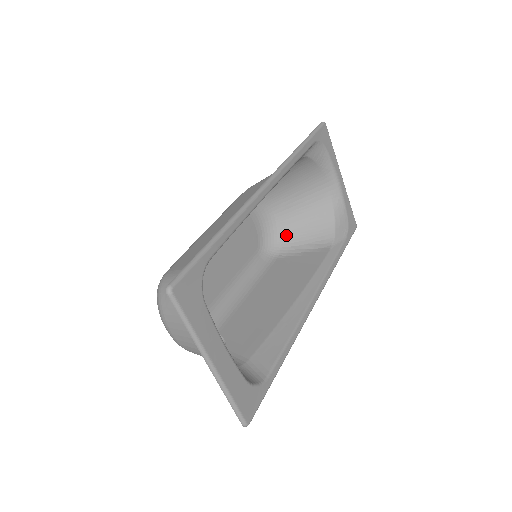
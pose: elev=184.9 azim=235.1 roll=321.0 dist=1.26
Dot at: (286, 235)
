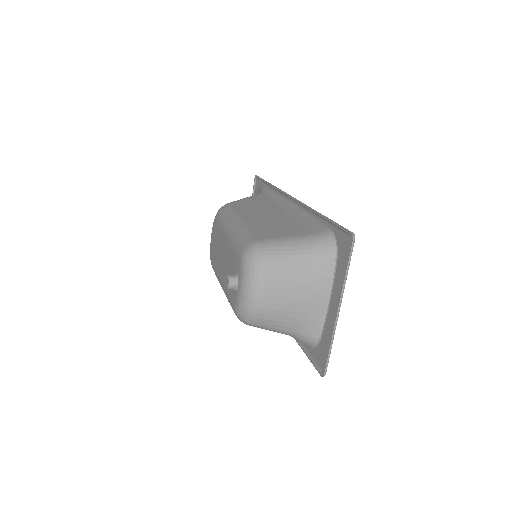
Dot at: occluded
